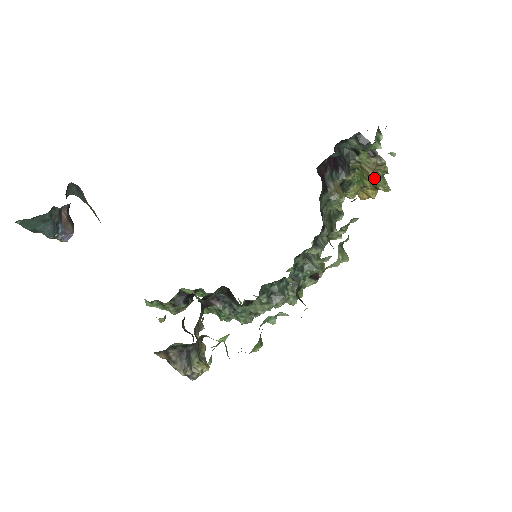
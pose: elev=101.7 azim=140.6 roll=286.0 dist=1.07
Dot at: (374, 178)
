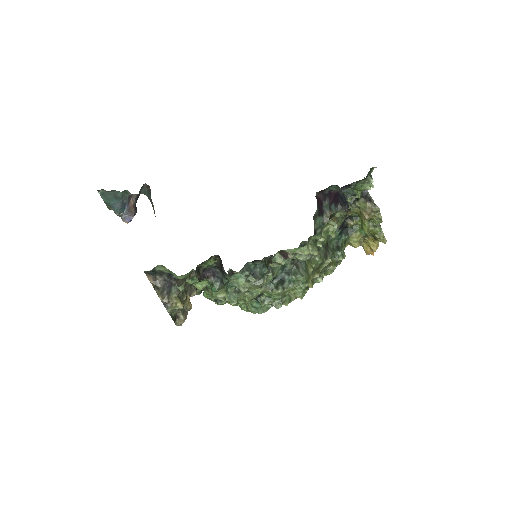
Dot at: (371, 225)
